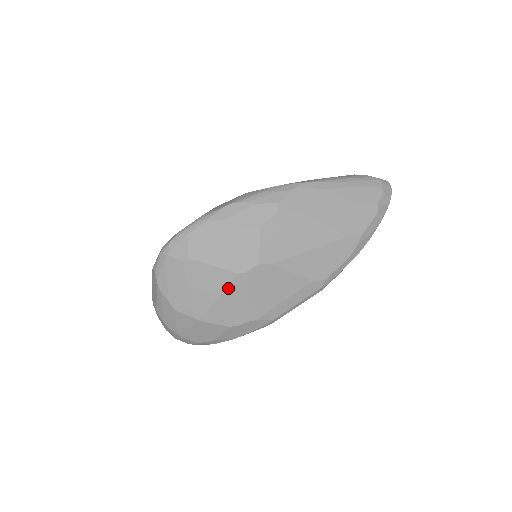
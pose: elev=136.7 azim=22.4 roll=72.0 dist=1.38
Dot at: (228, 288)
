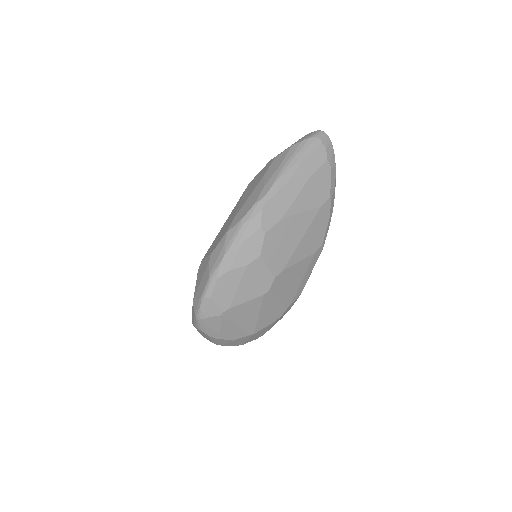
Dot at: (262, 306)
